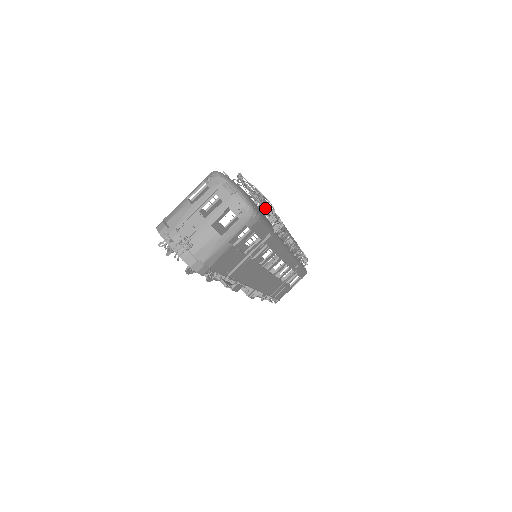
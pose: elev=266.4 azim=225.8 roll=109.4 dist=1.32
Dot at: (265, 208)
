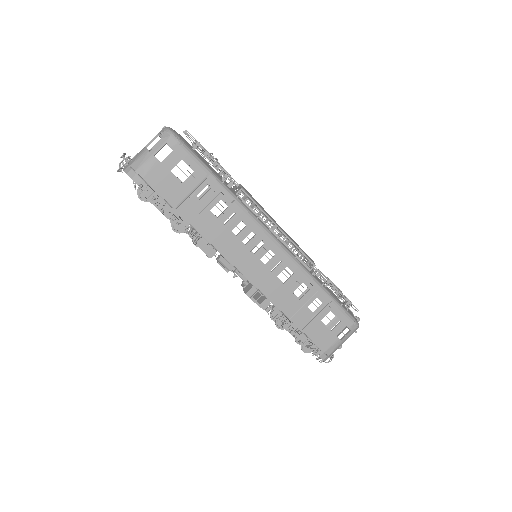
Dot at: occluded
